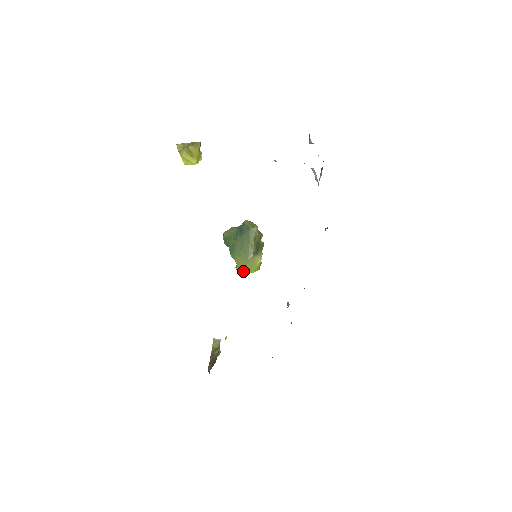
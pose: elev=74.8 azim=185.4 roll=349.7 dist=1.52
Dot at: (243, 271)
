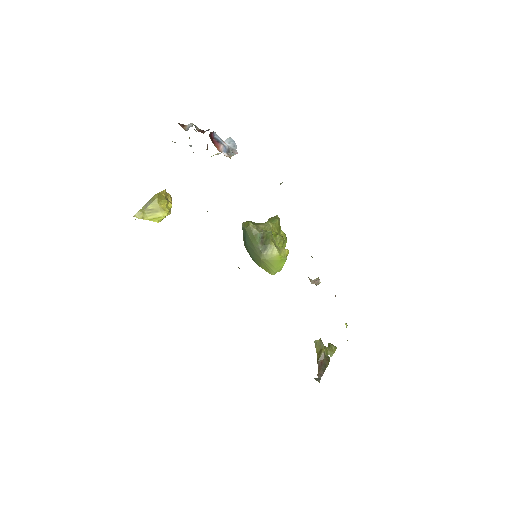
Dot at: (272, 271)
